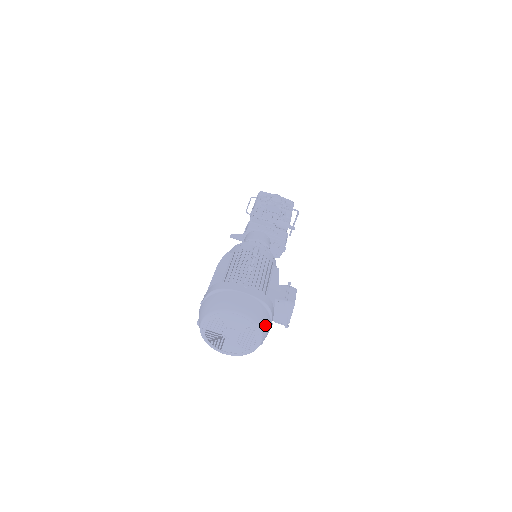
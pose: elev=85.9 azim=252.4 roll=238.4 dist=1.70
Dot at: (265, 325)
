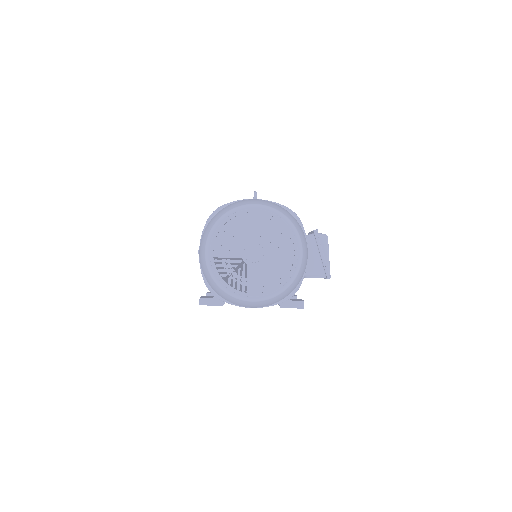
Dot at: (299, 229)
